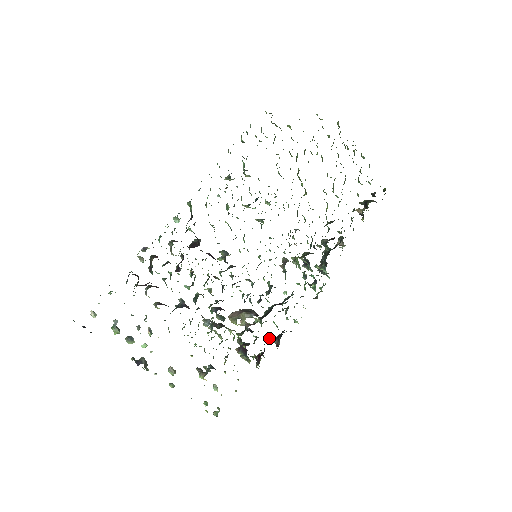
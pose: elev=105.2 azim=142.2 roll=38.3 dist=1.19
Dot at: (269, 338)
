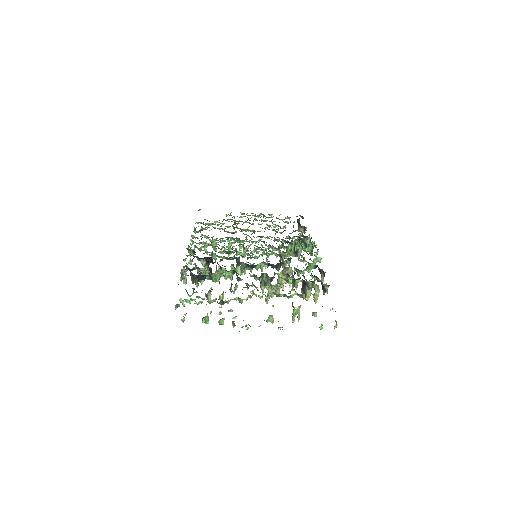
Dot at: occluded
